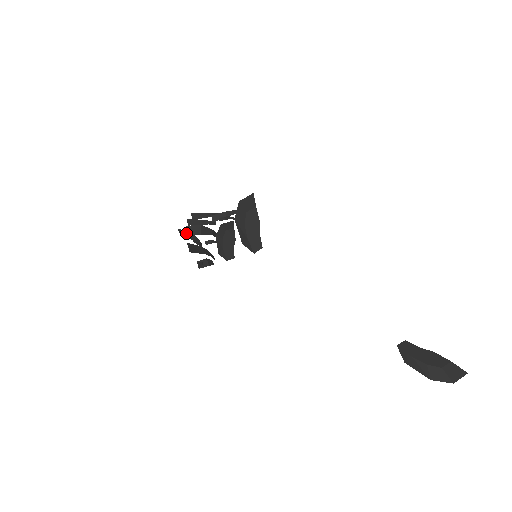
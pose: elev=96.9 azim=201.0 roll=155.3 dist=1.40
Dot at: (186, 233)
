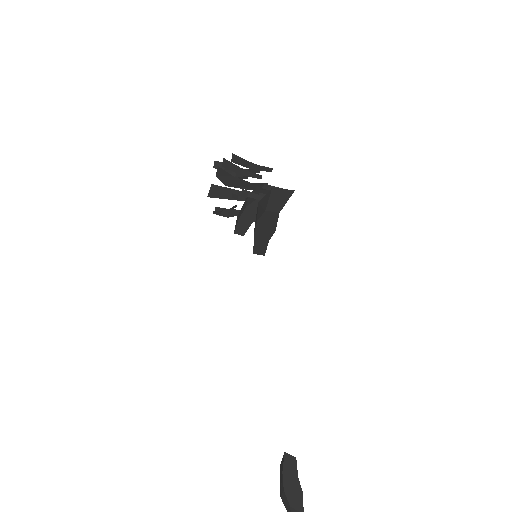
Dot at: occluded
